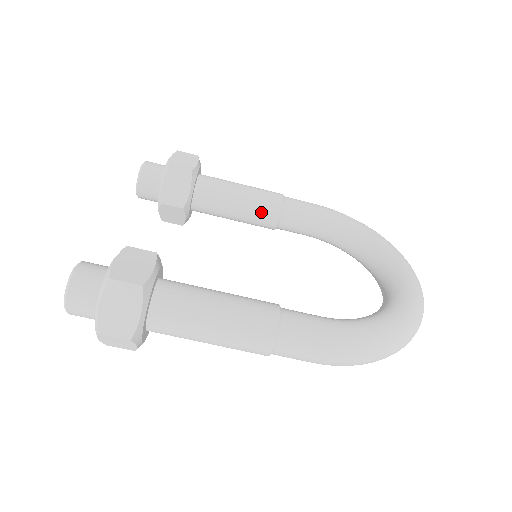
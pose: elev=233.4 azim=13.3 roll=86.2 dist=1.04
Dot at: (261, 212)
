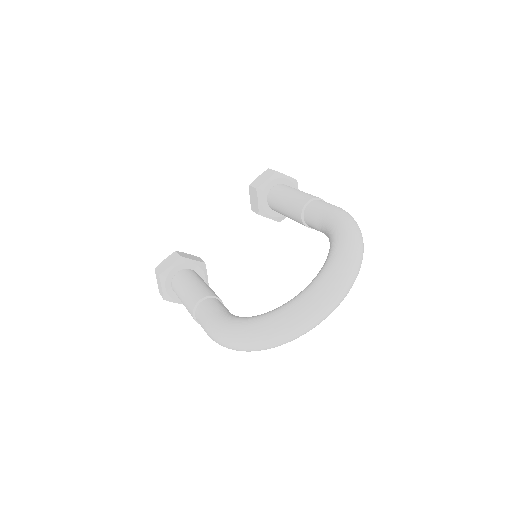
Dot at: (294, 216)
